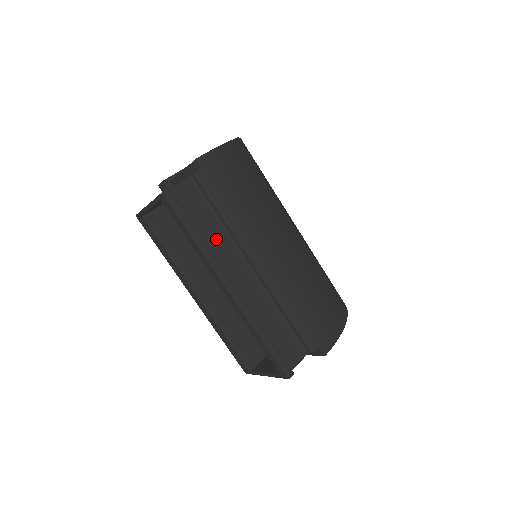
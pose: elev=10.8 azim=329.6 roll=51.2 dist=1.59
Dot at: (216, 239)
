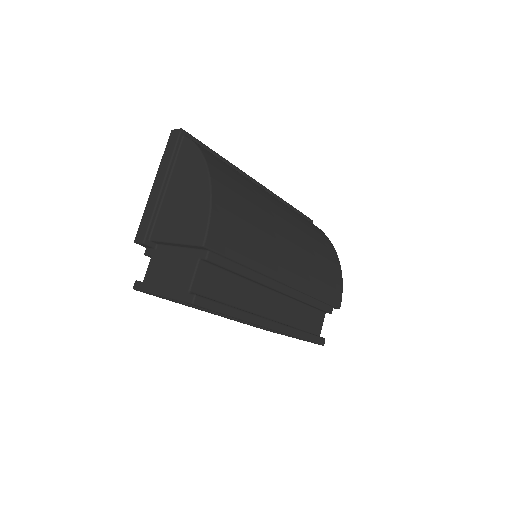
Dot at: (242, 294)
